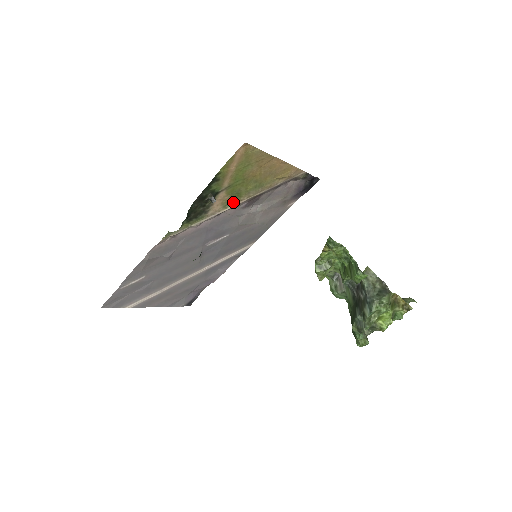
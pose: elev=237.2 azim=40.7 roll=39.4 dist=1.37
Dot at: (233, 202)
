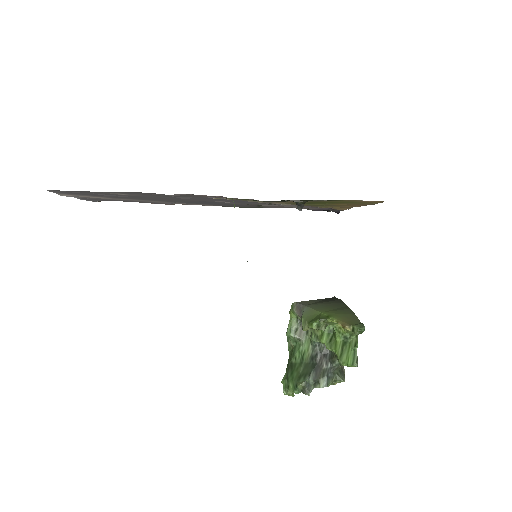
Dot at: (292, 203)
